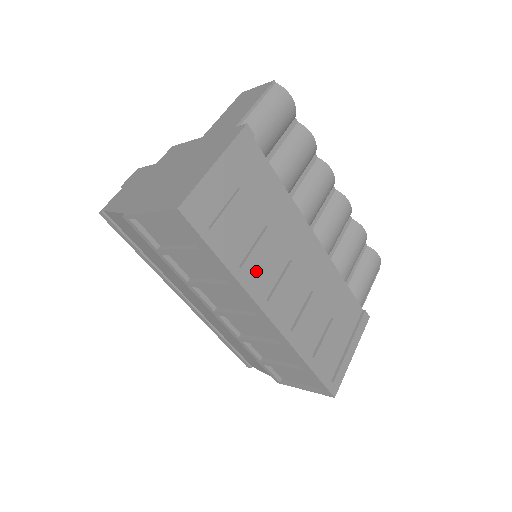
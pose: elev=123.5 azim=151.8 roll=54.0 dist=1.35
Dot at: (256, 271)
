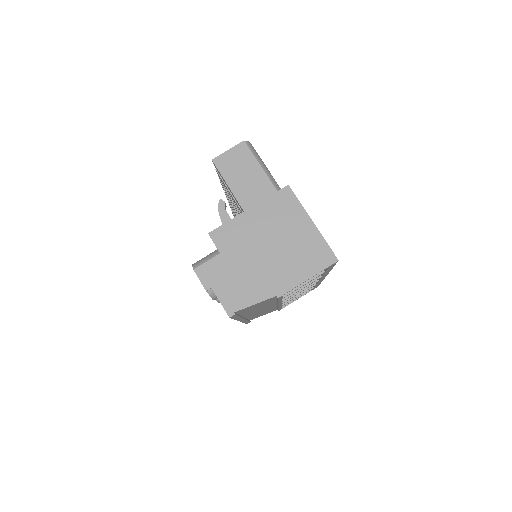
Dot at: occluded
